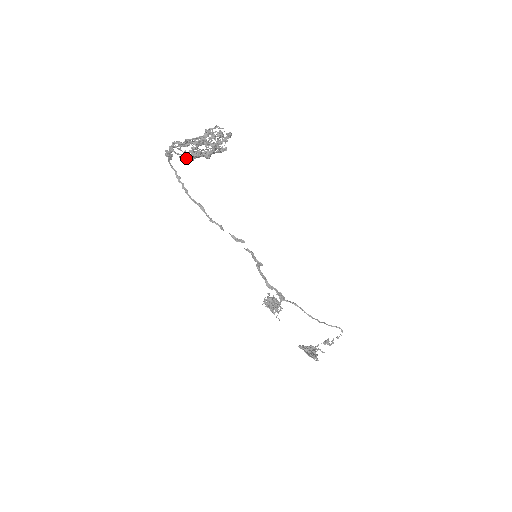
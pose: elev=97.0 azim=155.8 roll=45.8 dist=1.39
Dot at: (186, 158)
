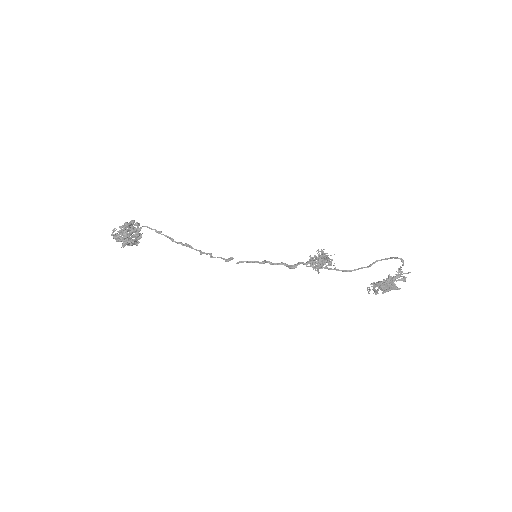
Dot at: occluded
